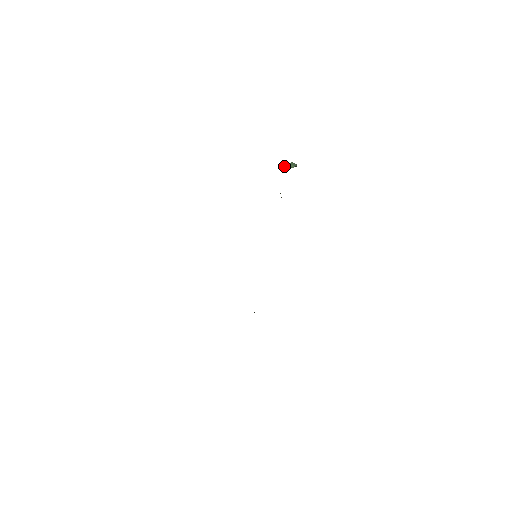
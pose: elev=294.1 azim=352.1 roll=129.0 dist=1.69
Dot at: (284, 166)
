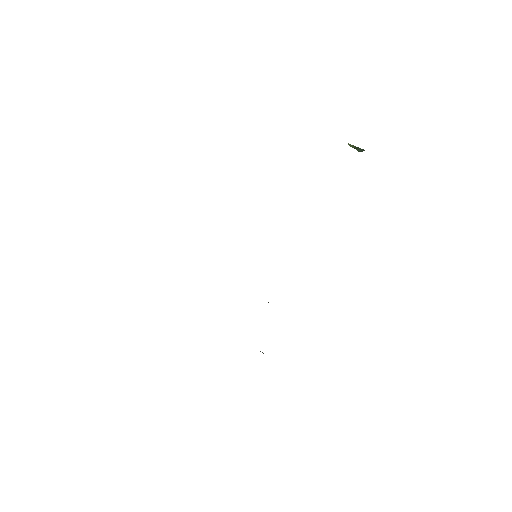
Dot at: (351, 145)
